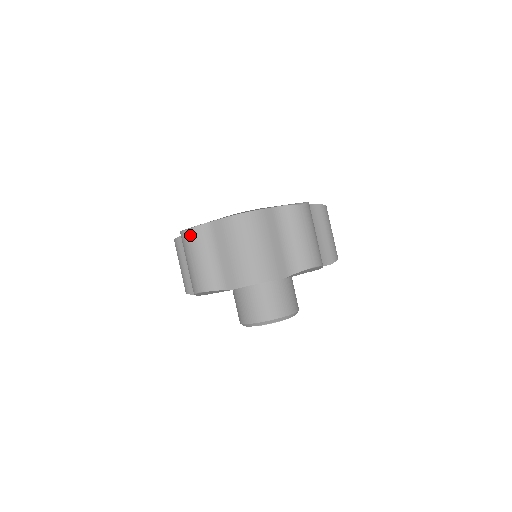
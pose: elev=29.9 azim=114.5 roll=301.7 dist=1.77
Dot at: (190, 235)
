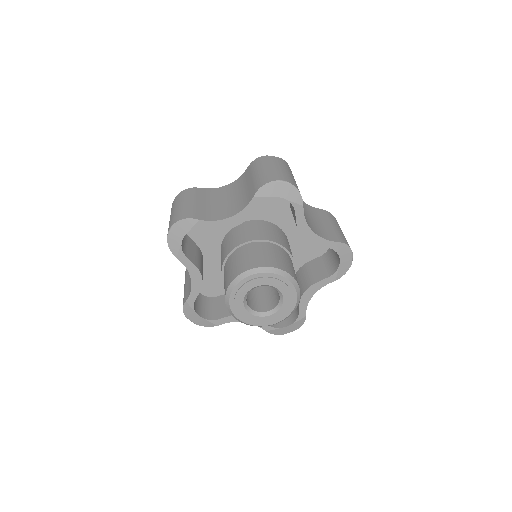
Dot at: (279, 159)
